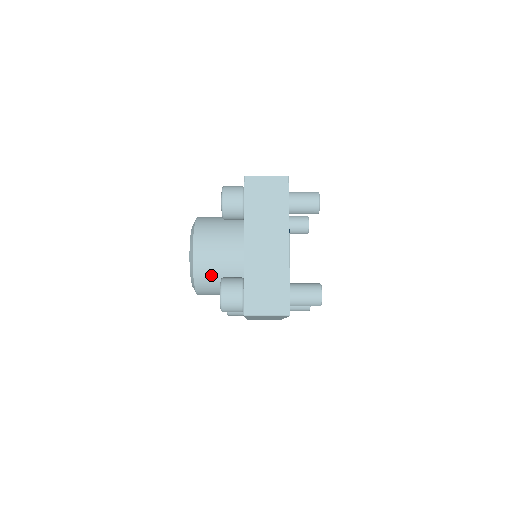
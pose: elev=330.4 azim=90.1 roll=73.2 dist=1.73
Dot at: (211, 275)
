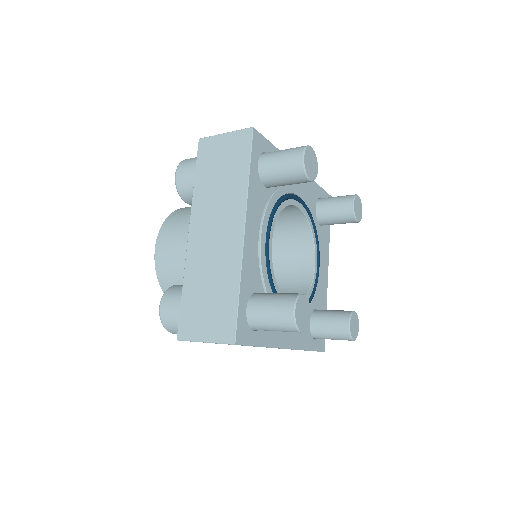
Dot at: (177, 282)
